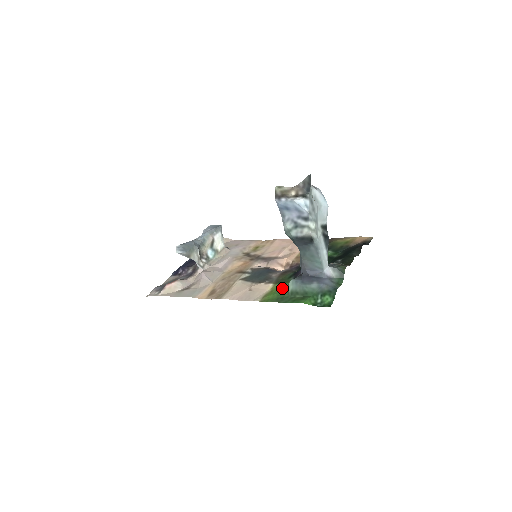
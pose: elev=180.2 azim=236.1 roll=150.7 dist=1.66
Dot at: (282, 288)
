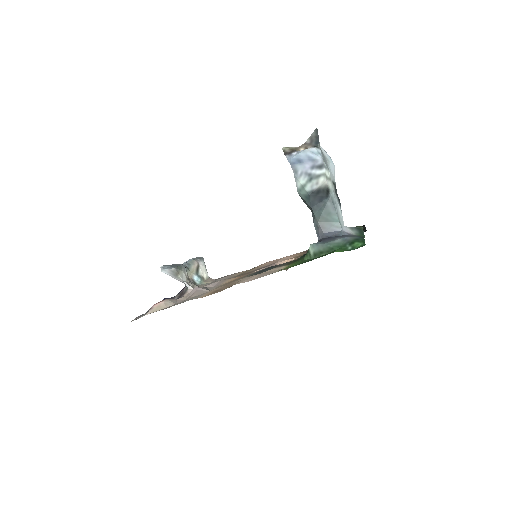
Dot at: occluded
